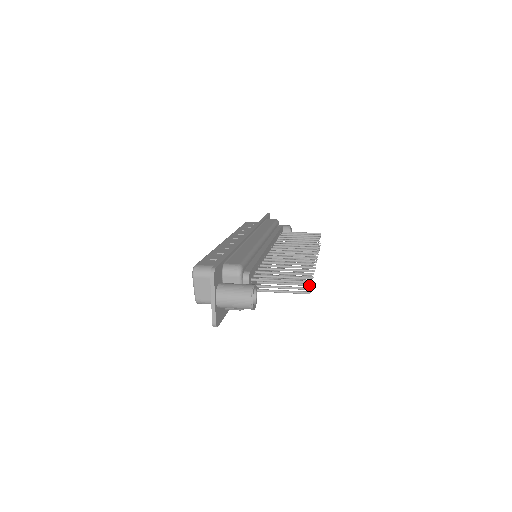
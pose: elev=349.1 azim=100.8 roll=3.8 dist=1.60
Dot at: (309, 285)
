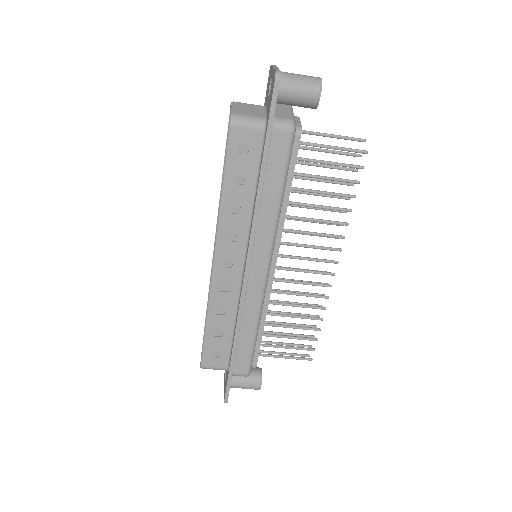
Dot at: (356, 181)
